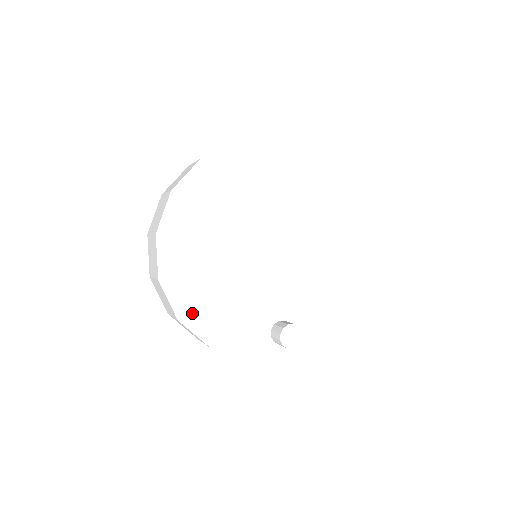
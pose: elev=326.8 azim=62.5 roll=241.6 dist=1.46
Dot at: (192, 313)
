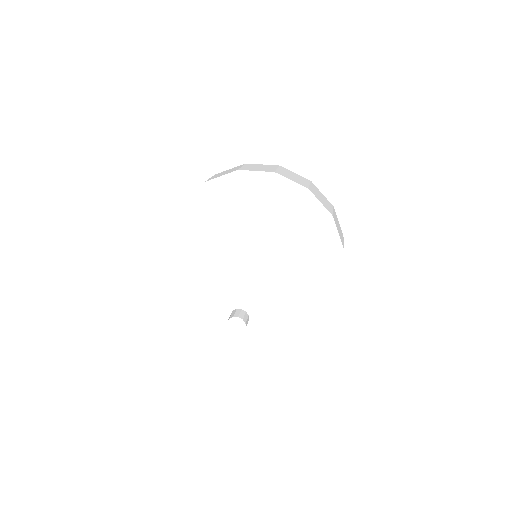
Dot at: (183, 267)
